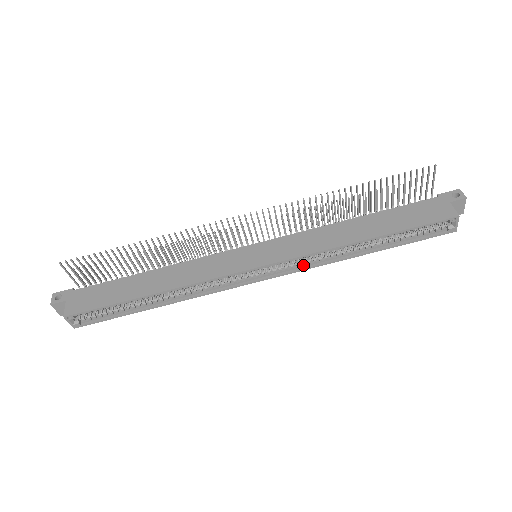
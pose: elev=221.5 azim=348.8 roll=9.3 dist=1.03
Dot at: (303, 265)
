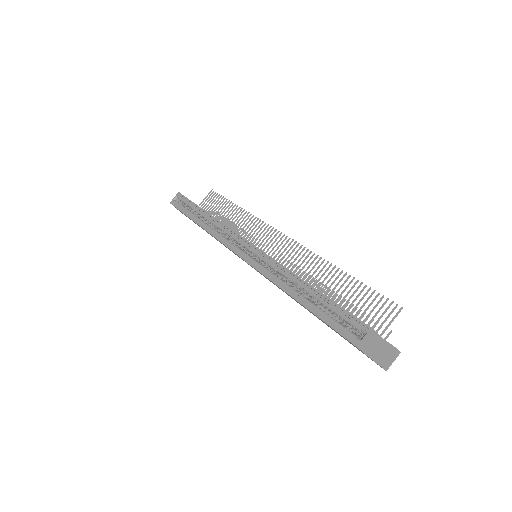
Dot at: (263, 270)
